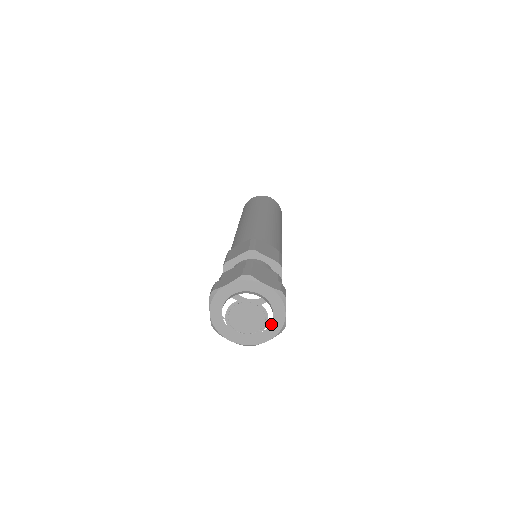
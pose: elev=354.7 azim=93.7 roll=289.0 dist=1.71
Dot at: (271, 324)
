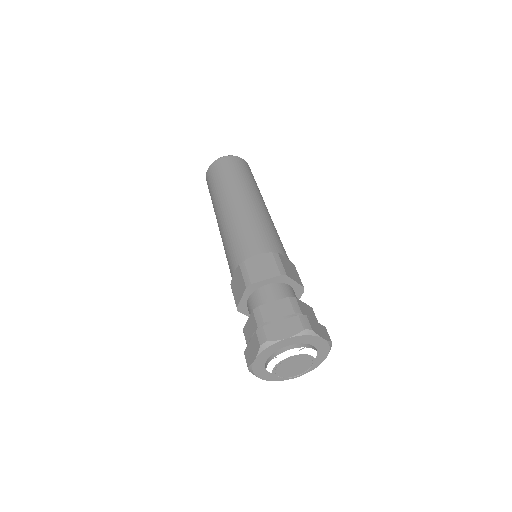
Dot at: occluded
